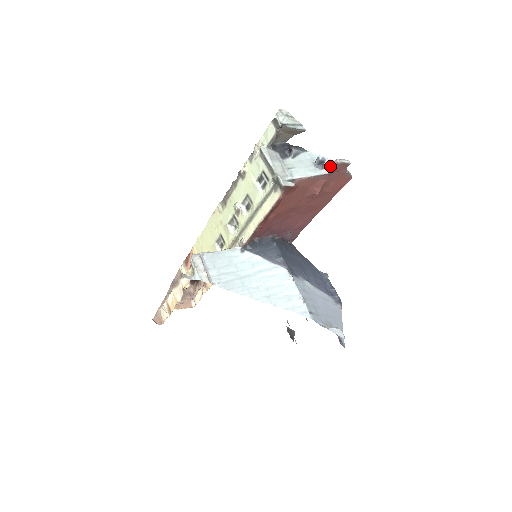
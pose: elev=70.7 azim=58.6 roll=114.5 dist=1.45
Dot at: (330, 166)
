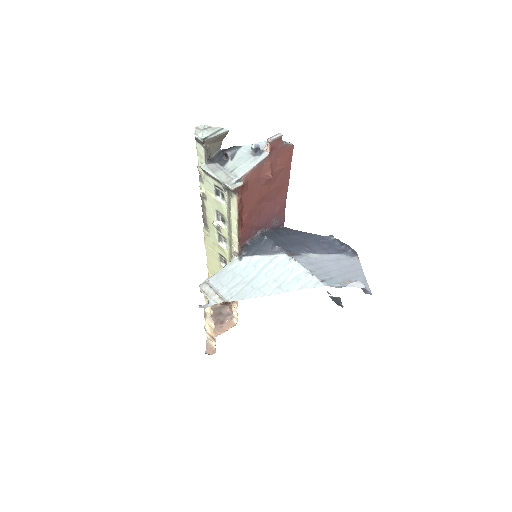
Dot at: (266, 148)
